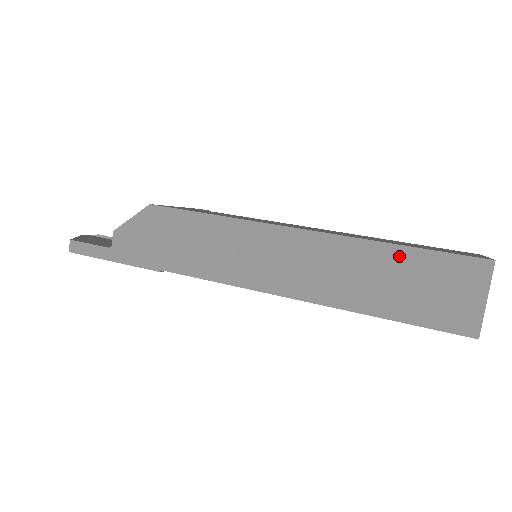
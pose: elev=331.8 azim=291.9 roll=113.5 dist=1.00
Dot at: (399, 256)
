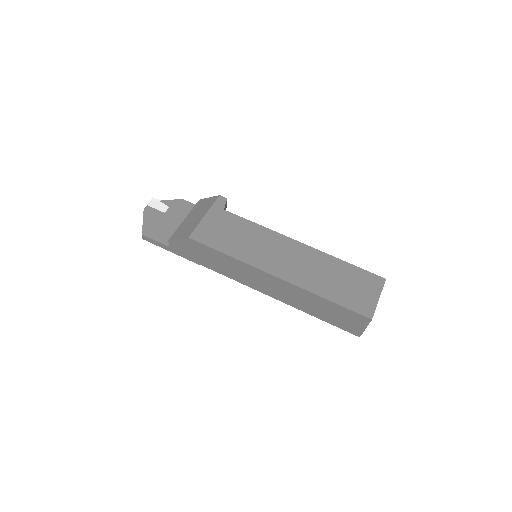
Dot at: (327, 303)
